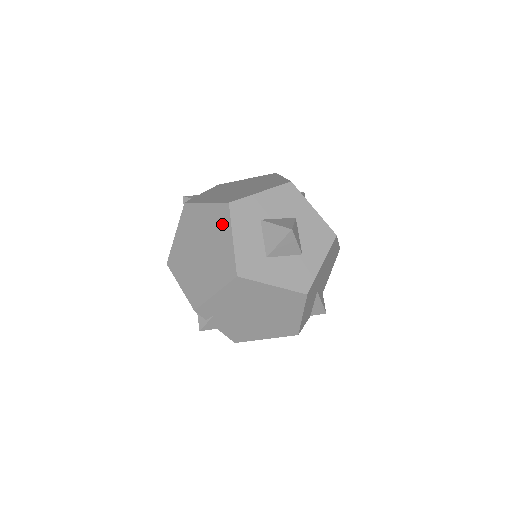
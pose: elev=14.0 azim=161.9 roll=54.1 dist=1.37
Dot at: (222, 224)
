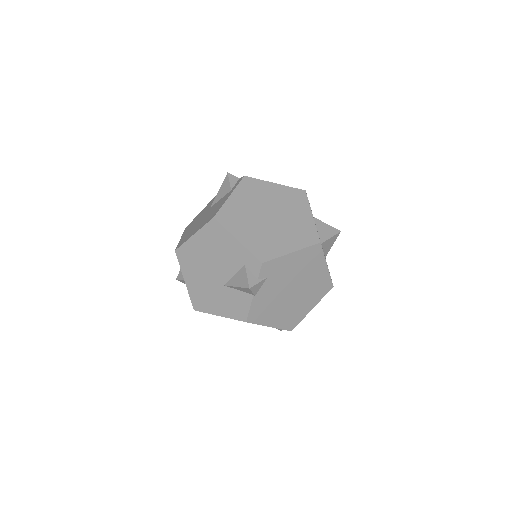
Dot at: (299, 203)
